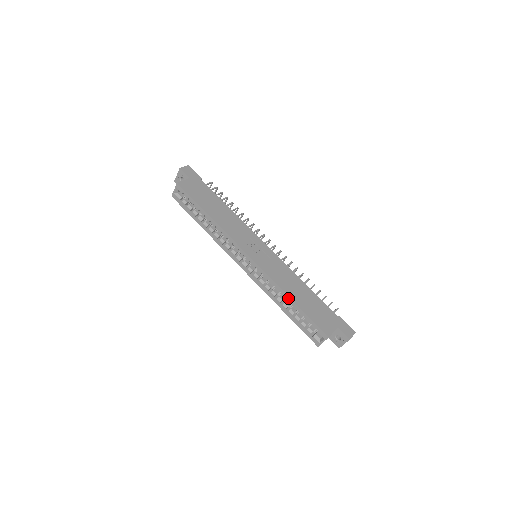
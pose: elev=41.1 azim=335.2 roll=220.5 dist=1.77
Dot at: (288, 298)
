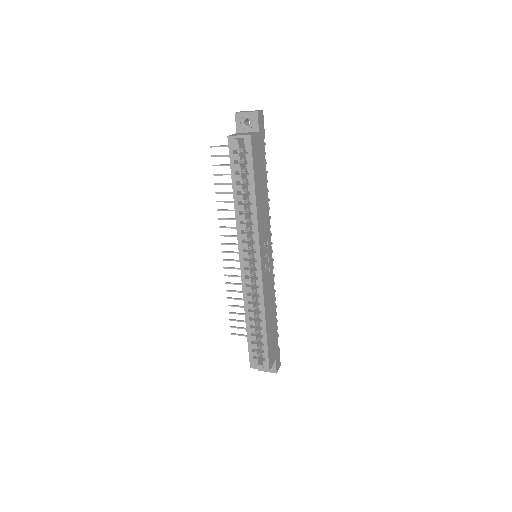
Dot at: (264, 322)
